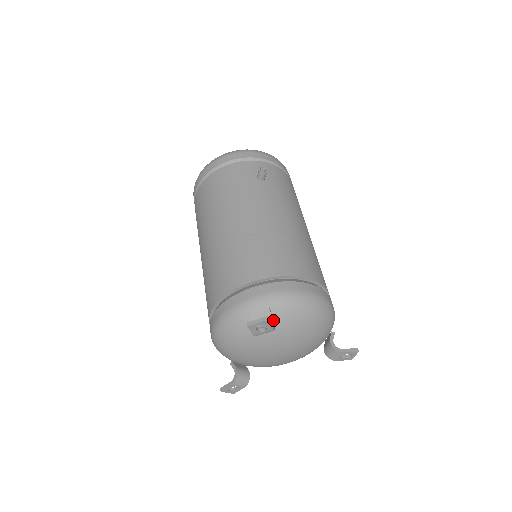
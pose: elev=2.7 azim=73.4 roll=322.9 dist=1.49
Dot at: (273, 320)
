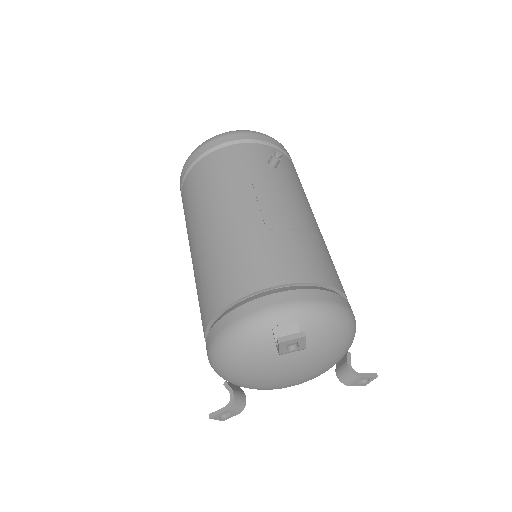
Dot at: occluded
